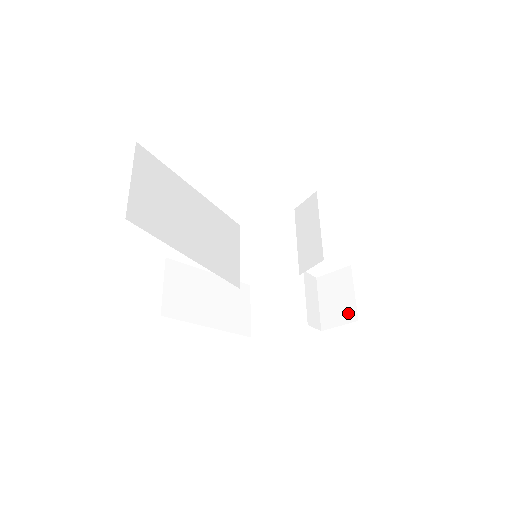
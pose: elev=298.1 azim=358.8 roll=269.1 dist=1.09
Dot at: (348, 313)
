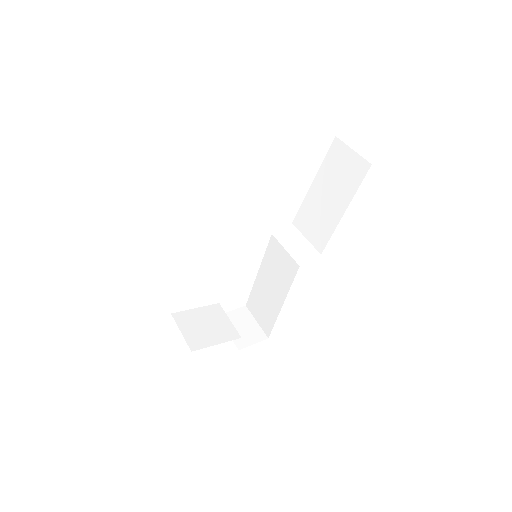
Dot at: (258, 335)
